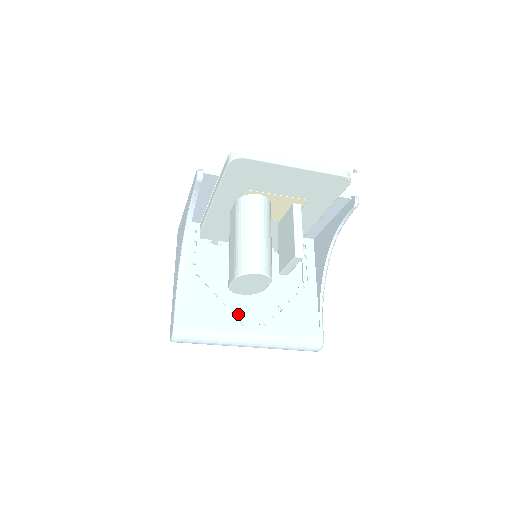
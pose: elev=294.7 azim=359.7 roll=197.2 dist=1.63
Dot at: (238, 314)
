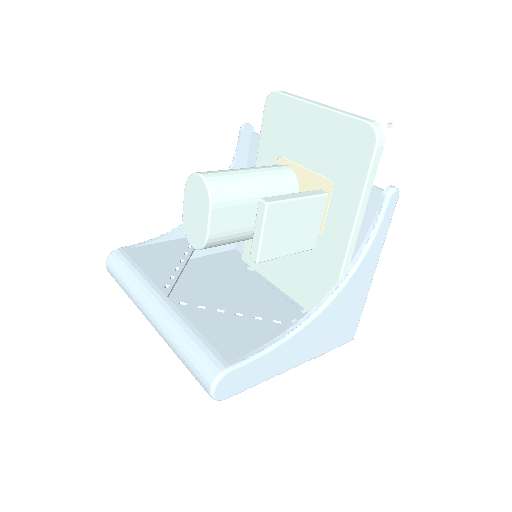
Dot at: occluded
